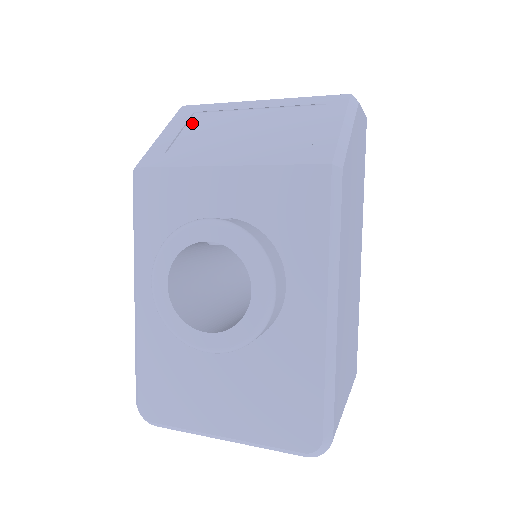
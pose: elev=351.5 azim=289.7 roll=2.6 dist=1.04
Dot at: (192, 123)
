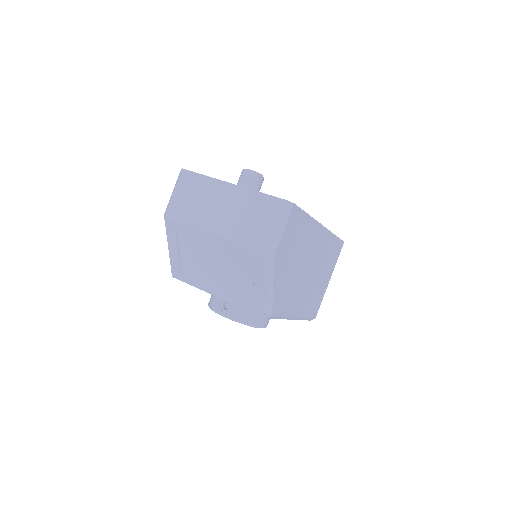
Dot at: (180, 242)
